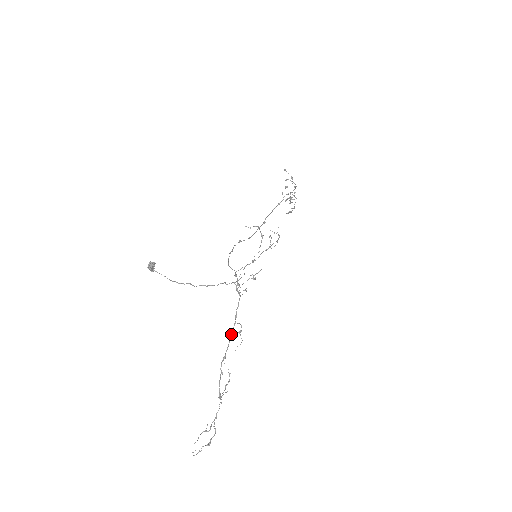
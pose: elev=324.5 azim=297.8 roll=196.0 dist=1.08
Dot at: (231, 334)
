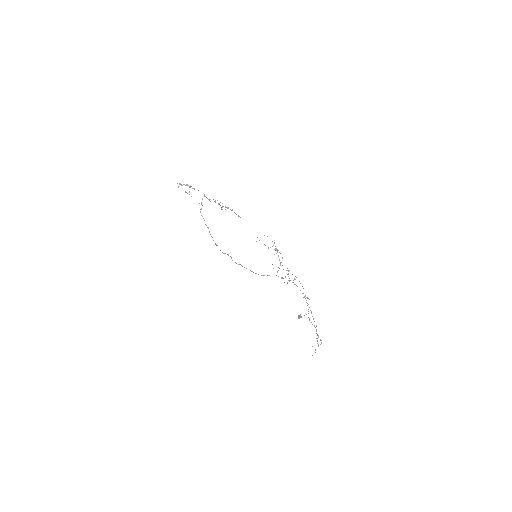
Dot at: occluded
